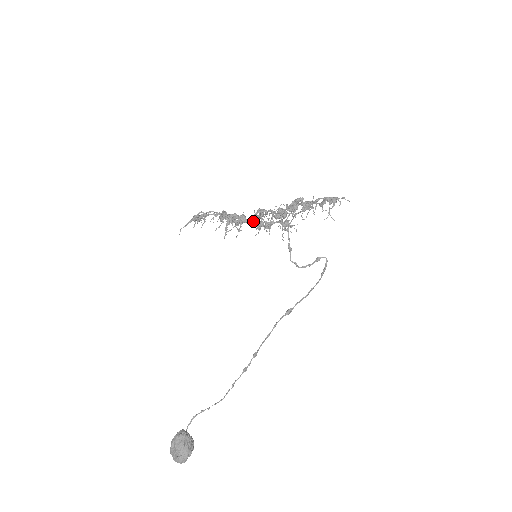
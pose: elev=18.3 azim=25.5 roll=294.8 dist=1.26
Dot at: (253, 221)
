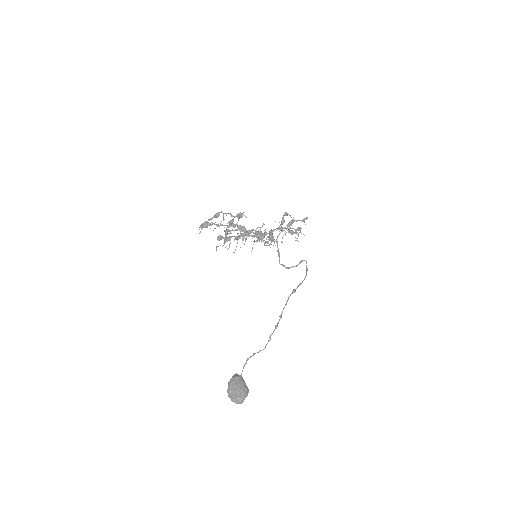
Dot at: (244, 236)
